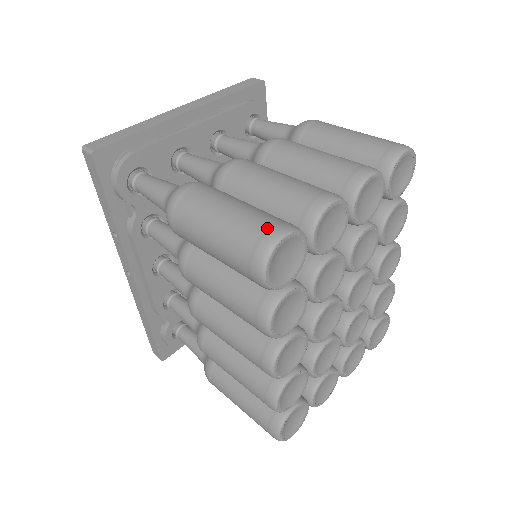
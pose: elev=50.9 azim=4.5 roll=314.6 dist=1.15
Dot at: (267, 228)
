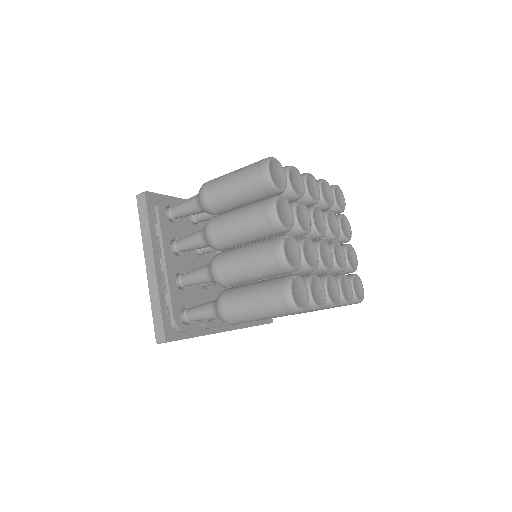
Dot at: (281, 298)
